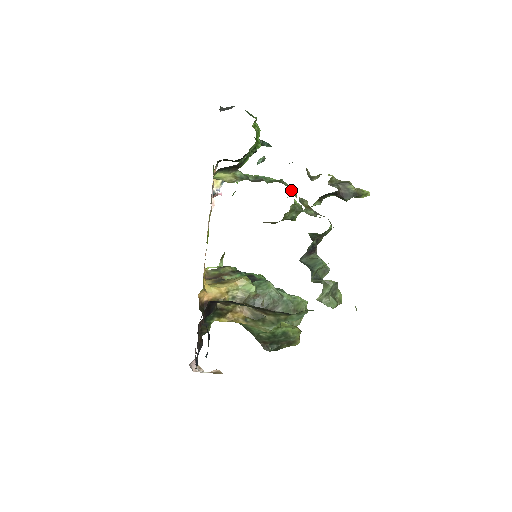
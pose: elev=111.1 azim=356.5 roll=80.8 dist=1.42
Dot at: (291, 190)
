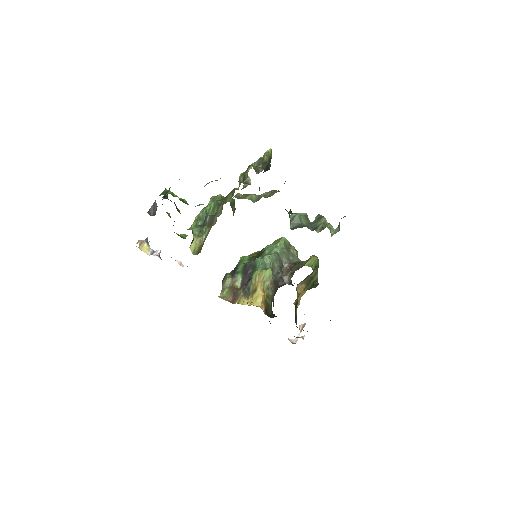
Dot at: occluded
